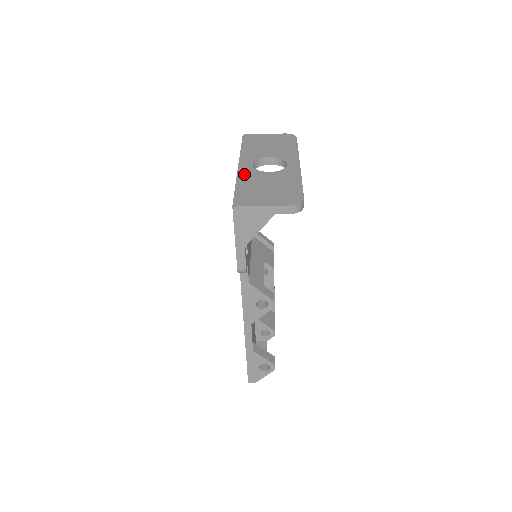
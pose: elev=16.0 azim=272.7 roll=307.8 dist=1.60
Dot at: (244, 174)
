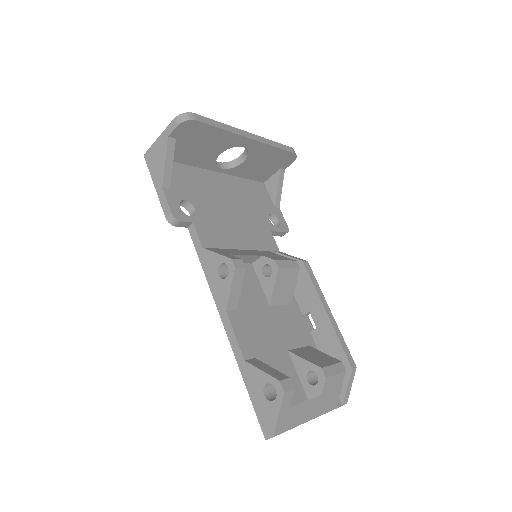
Dot at: occluded
